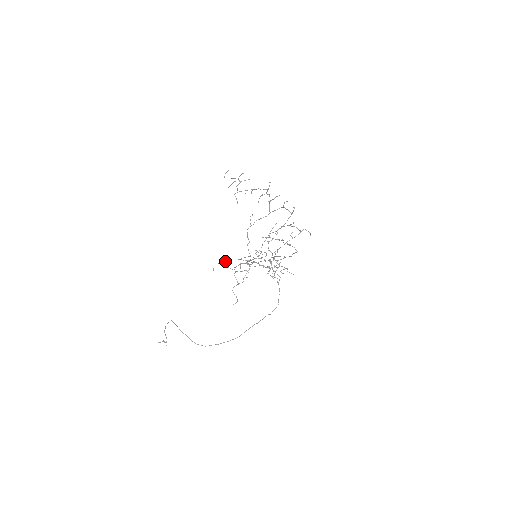
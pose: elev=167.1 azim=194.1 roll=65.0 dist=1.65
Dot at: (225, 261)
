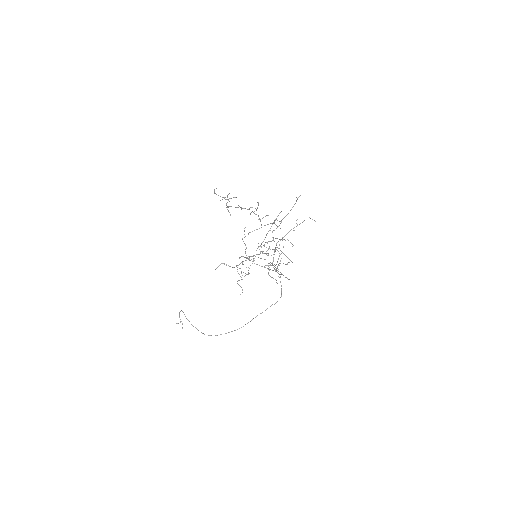
Dot at: occluded
